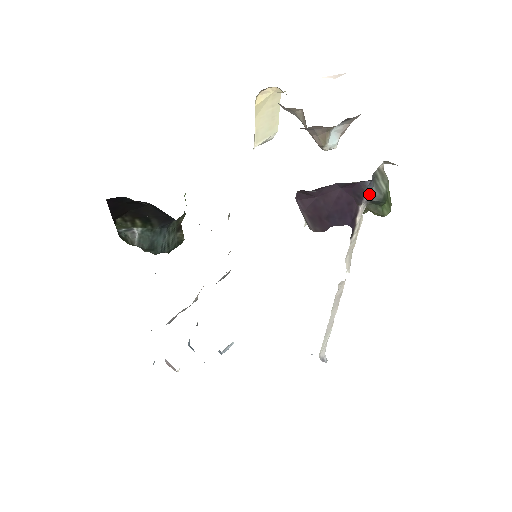
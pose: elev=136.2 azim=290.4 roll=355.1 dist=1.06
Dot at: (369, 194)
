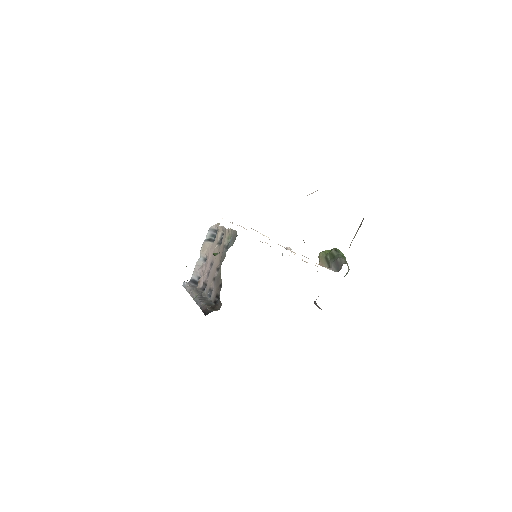
Dot at: occluded
